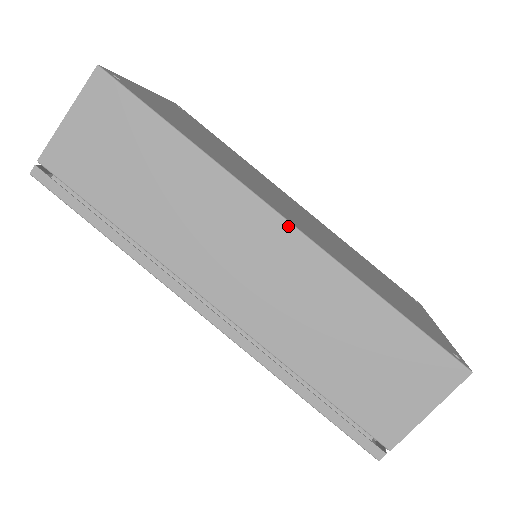
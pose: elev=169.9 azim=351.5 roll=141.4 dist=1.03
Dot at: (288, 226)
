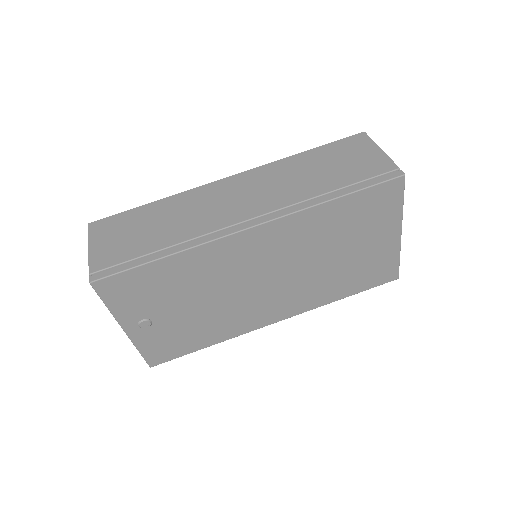
Dot at: (234, 176)
